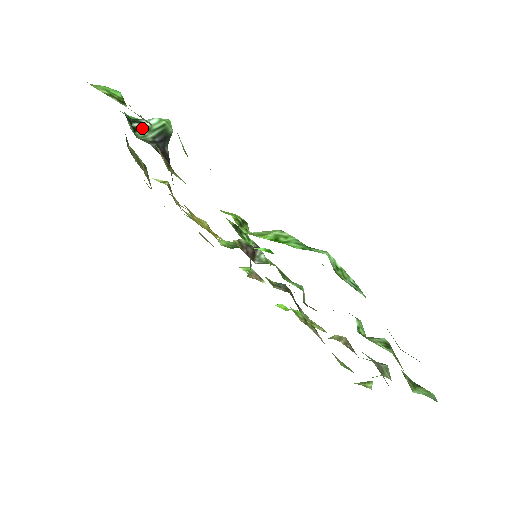
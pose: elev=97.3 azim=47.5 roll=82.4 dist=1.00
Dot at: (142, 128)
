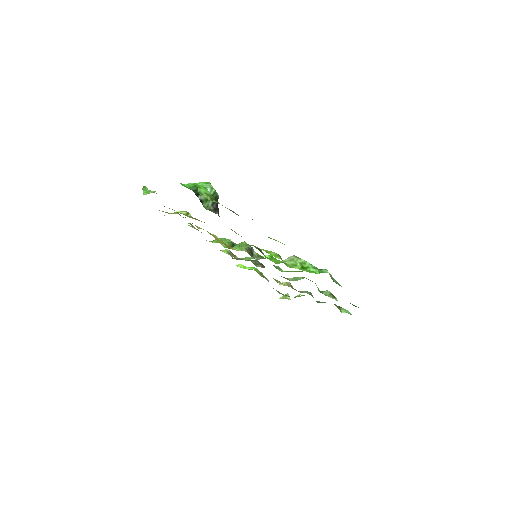
Dot at: (203, 199)
